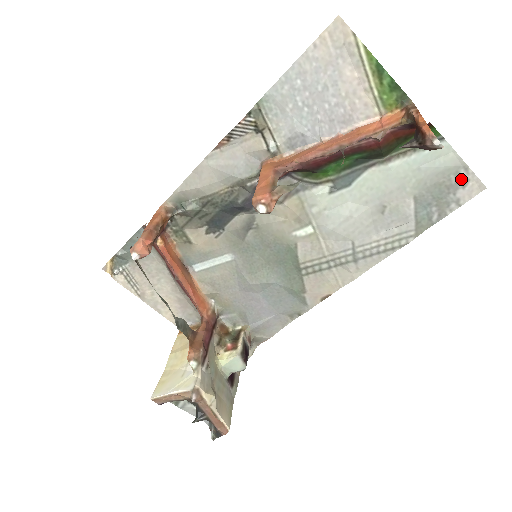
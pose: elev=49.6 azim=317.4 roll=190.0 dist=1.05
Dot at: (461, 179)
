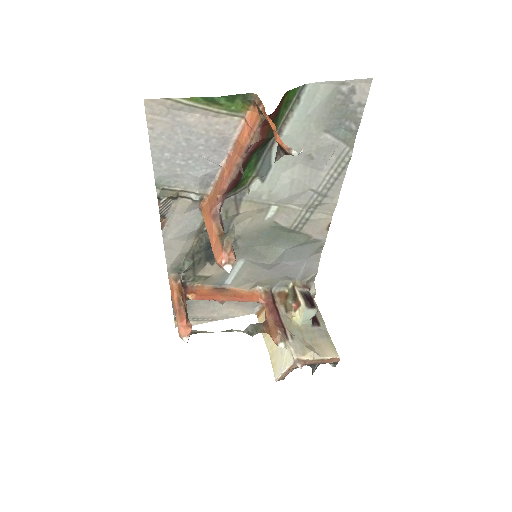
Dot at: (347, 91)
